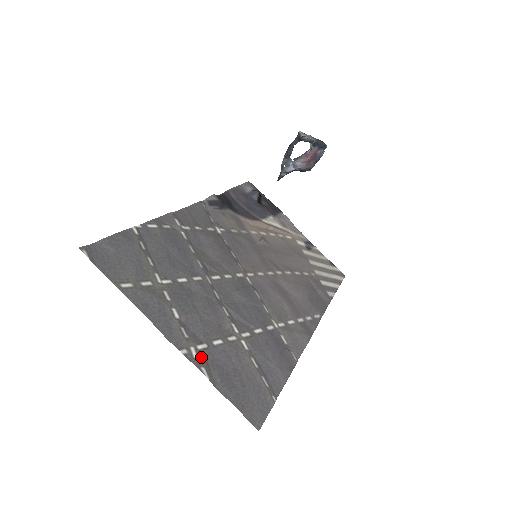
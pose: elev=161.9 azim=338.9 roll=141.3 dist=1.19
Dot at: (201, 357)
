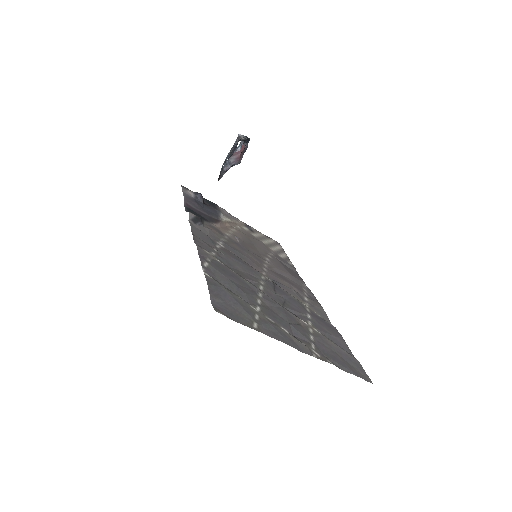
Dot at: (320, 354)
